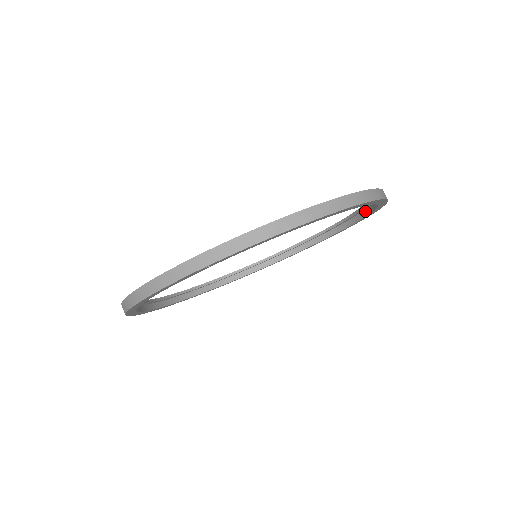
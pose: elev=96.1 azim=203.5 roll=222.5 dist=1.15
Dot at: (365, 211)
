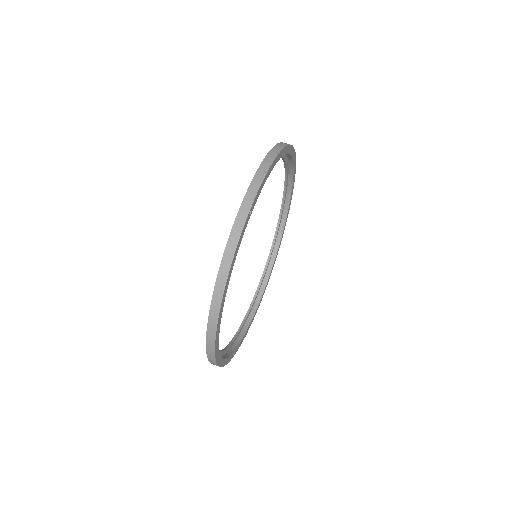
Dot at: (287, 195)
